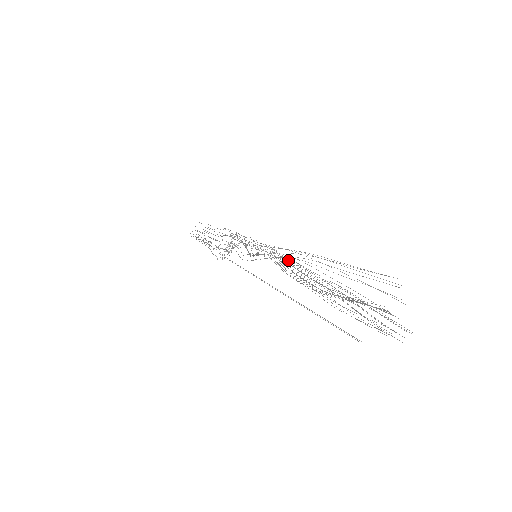
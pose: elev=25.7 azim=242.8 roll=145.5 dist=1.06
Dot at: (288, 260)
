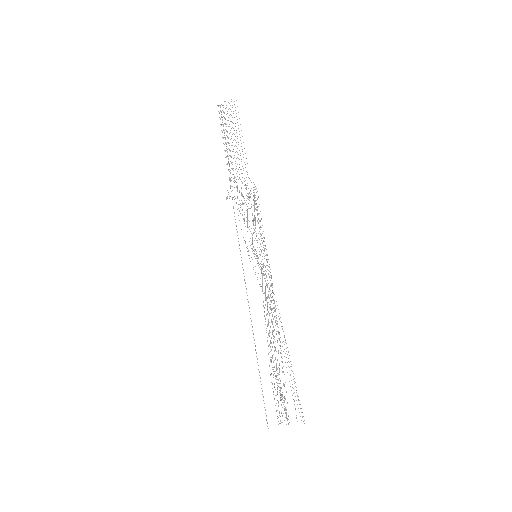
Dot at: occluded
